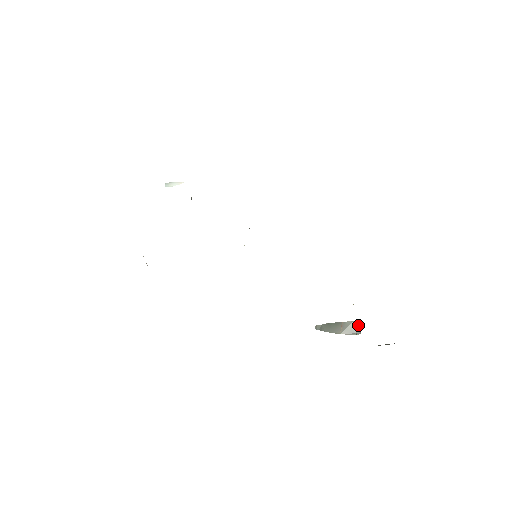
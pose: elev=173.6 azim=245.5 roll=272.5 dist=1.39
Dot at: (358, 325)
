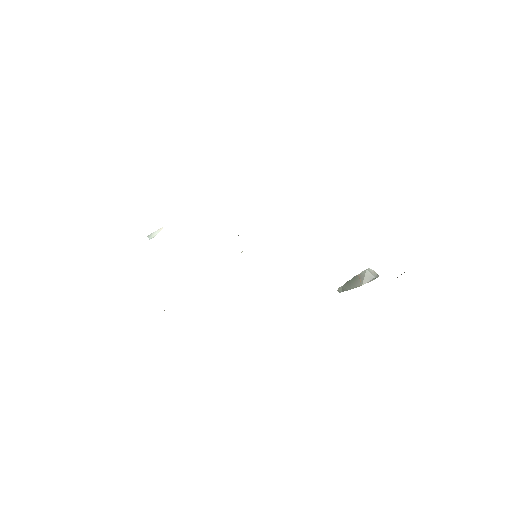
Dot at: (373, 270)
